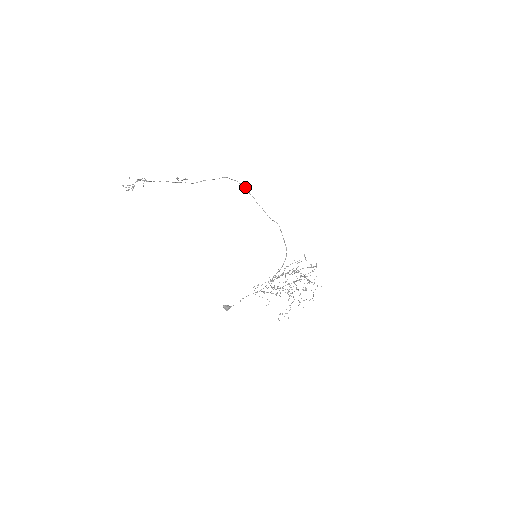
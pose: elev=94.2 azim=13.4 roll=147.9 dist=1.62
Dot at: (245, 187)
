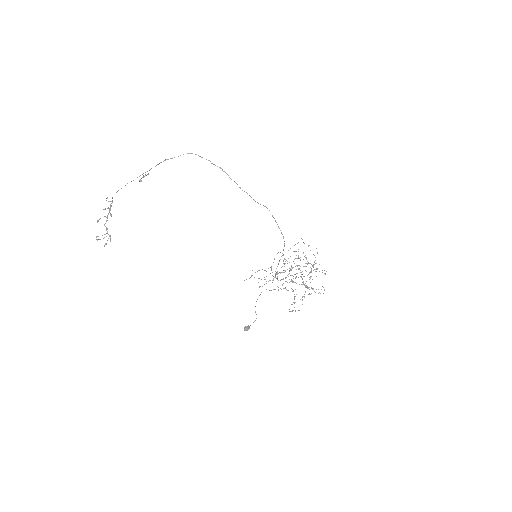
Dot at: (222, 169)
